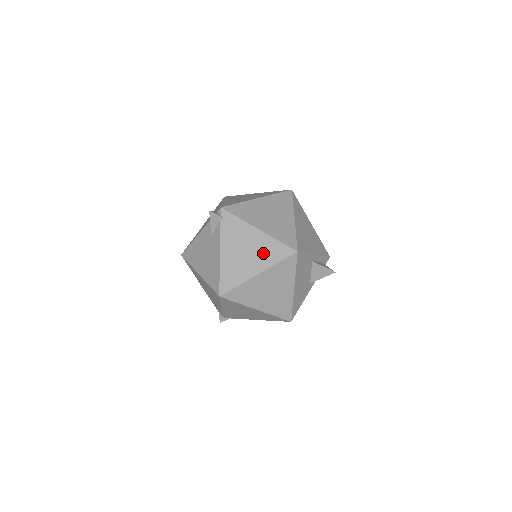
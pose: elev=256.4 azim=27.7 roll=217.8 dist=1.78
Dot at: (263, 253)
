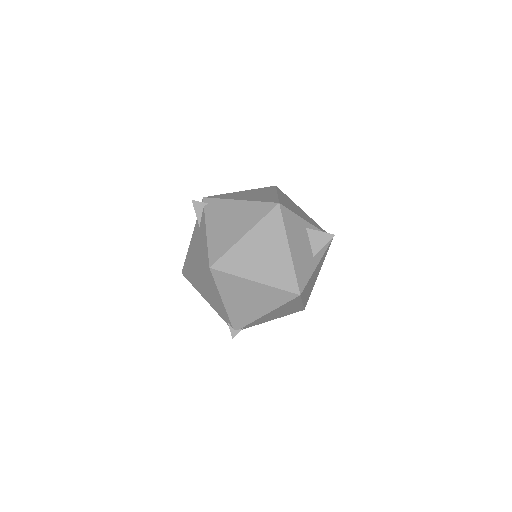
Dot at: (246, 216)
